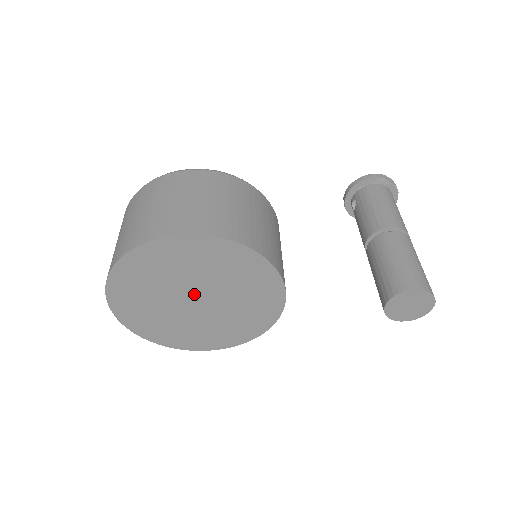
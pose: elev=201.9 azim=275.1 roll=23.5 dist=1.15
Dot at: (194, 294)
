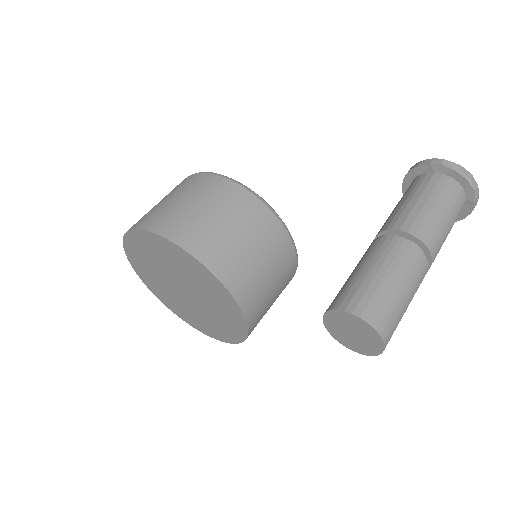
Dot at: (177, 283)
